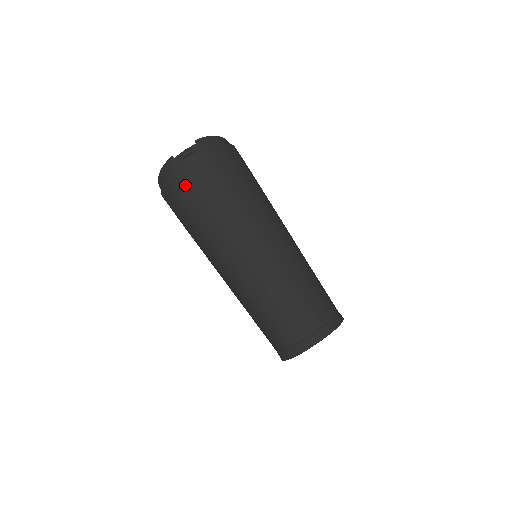
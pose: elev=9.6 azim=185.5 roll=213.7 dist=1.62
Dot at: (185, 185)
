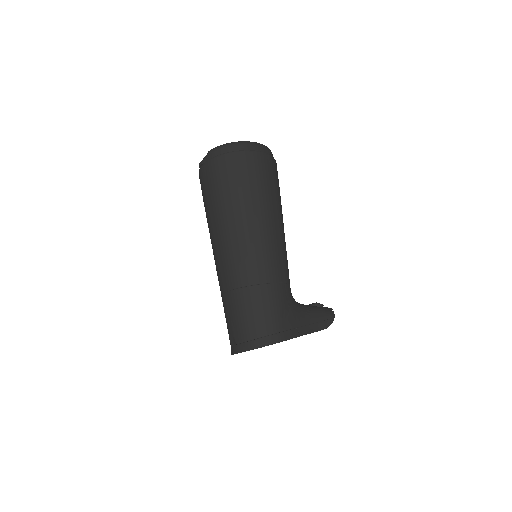
Dot at: occluded
